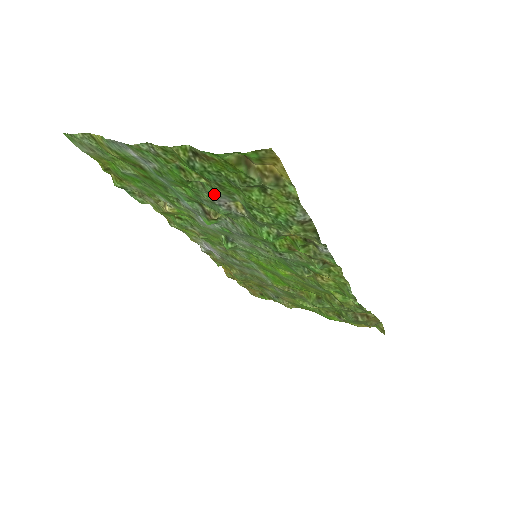
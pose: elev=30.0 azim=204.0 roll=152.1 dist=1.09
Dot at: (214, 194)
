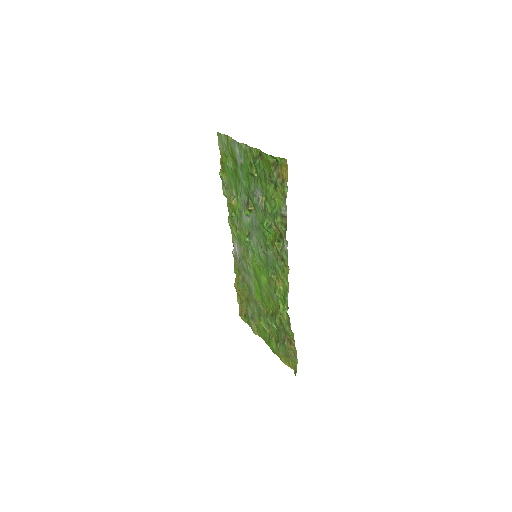
Dot at: (256, 186)
